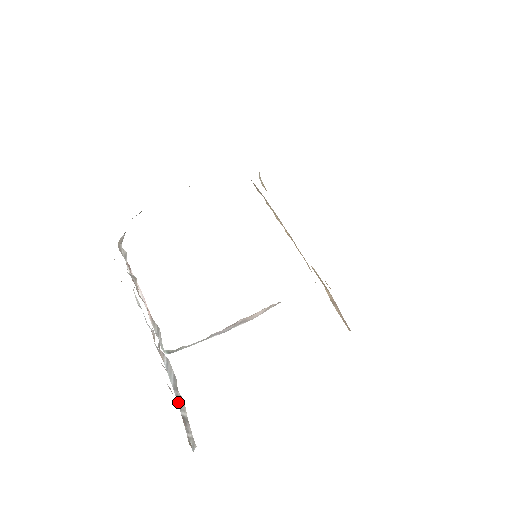
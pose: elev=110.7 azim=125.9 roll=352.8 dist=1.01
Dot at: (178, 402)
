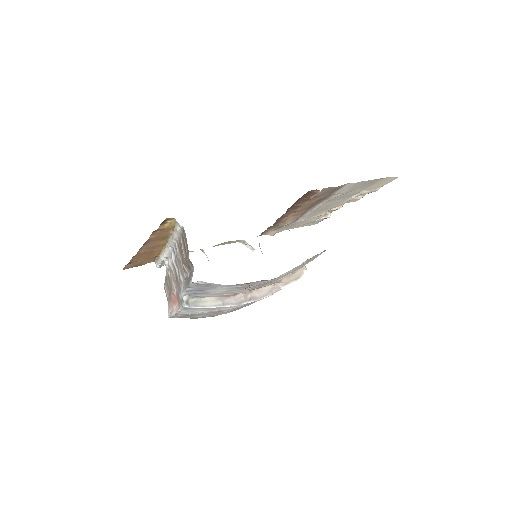
Dot at: occluded
